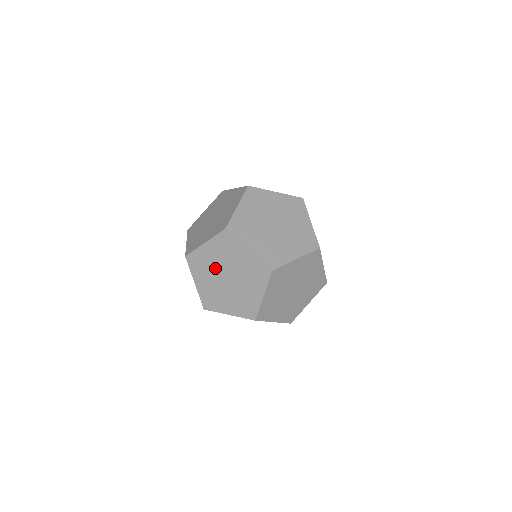
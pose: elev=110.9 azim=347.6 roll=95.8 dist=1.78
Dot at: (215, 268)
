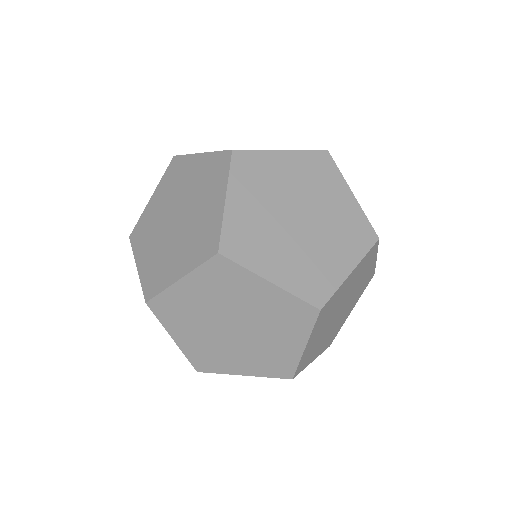
Dot at: (180, 194)
